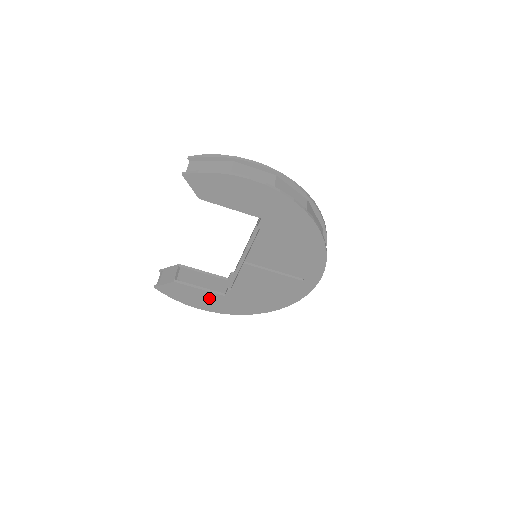
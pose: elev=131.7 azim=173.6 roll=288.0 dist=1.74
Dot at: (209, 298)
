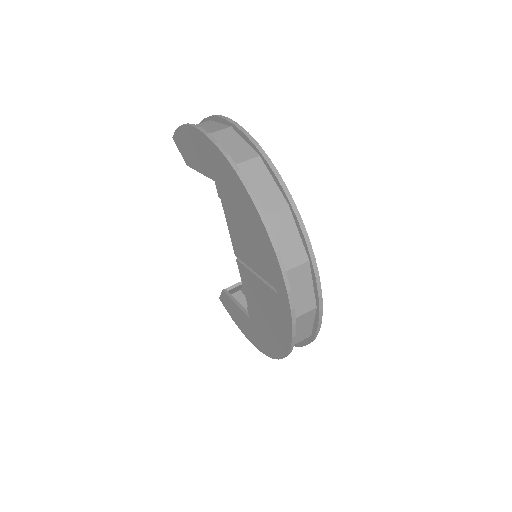
Dot at: (245, 320)
